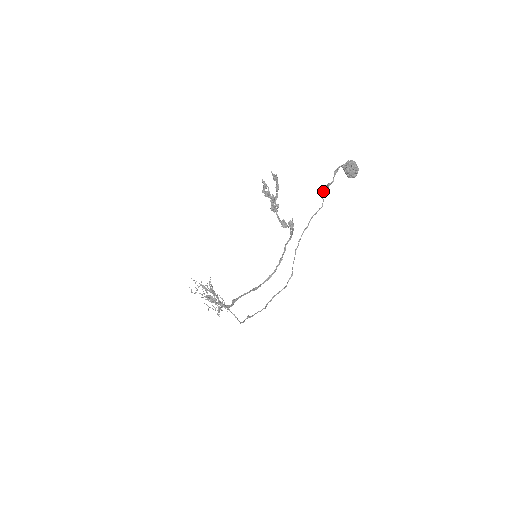
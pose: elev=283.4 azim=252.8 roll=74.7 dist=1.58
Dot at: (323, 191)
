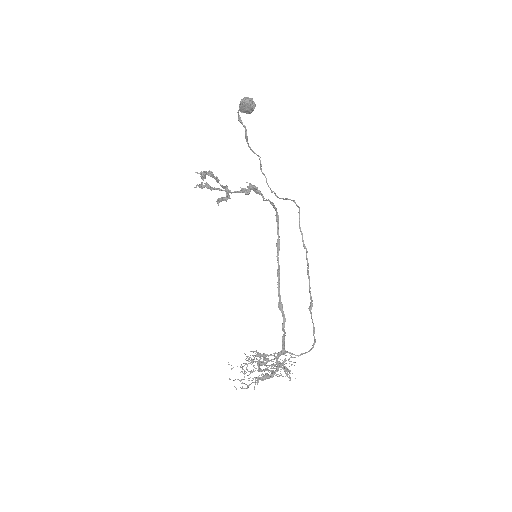
Dot at: occluded
